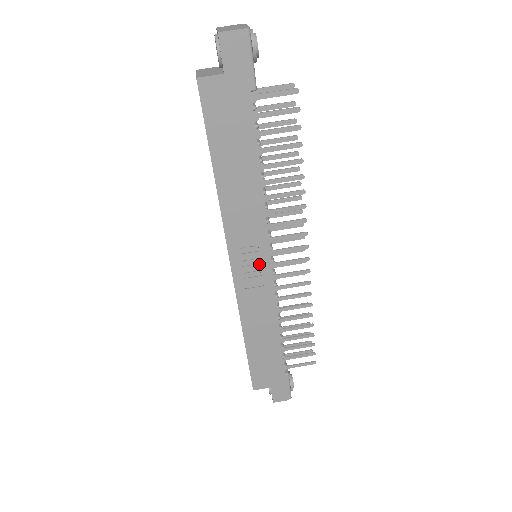
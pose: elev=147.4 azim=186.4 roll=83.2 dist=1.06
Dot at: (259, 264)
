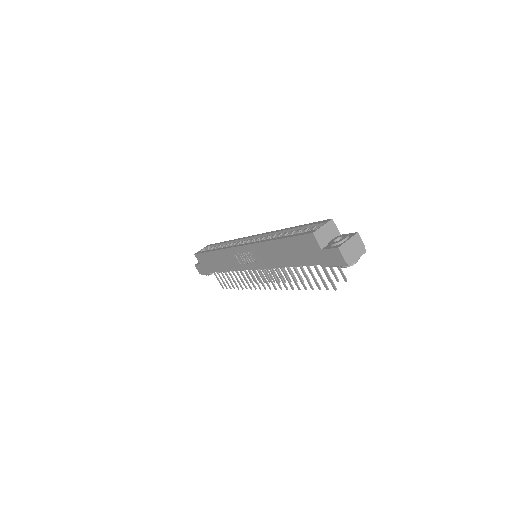
Dot at: (249, 262)
